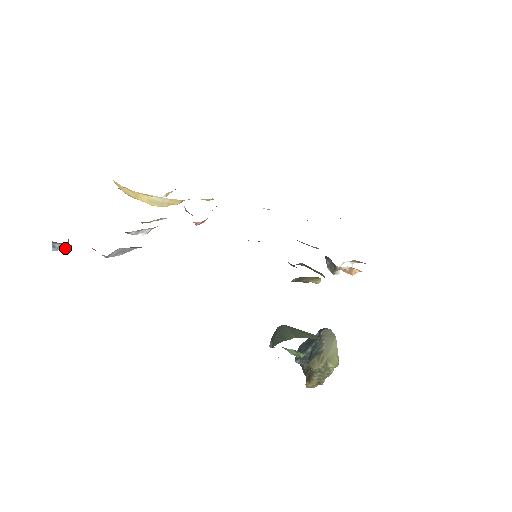
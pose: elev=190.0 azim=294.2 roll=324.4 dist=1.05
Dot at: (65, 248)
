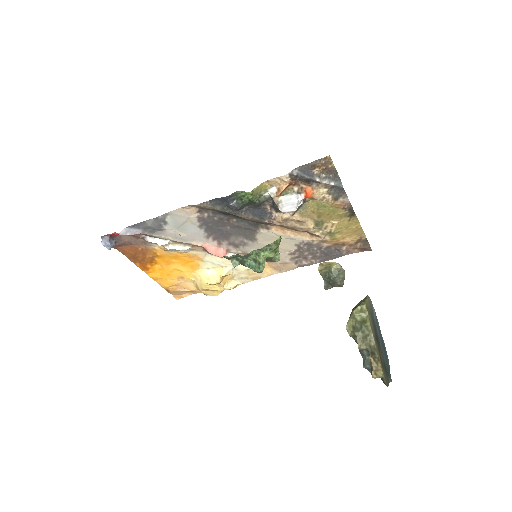
Dot at: (108, 243)
